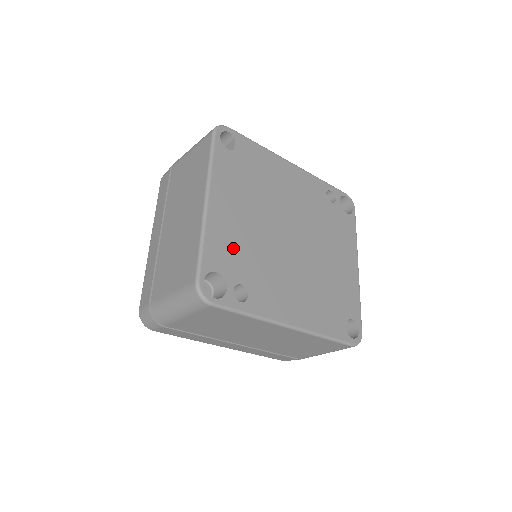
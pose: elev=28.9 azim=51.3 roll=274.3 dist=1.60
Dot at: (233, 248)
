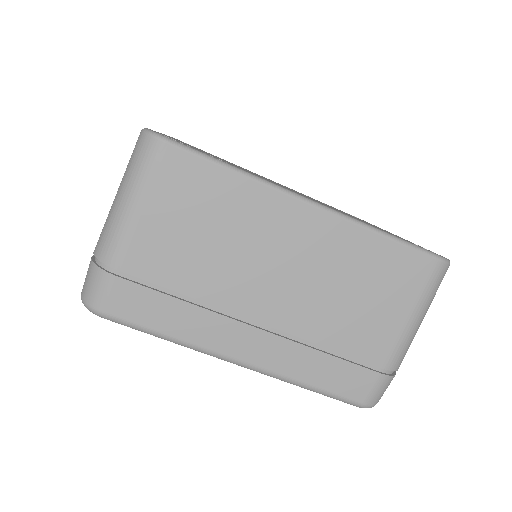
Dot at: occluded
